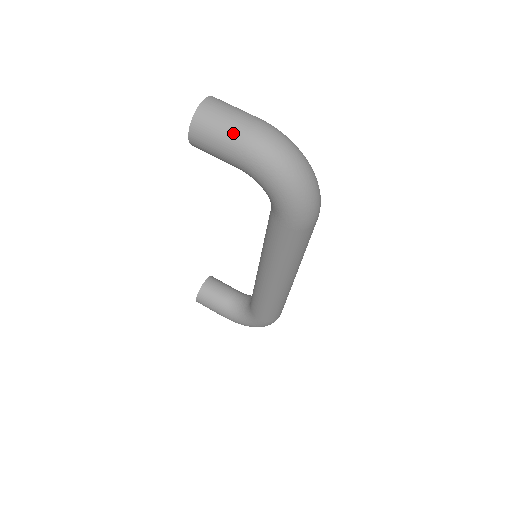
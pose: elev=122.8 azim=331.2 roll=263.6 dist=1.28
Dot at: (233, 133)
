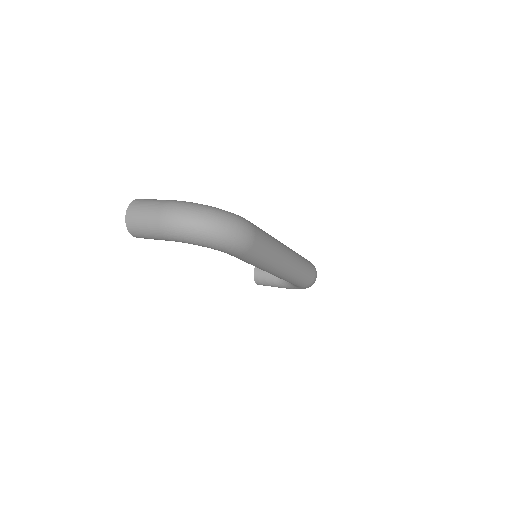
Dot at: (152, 227)
